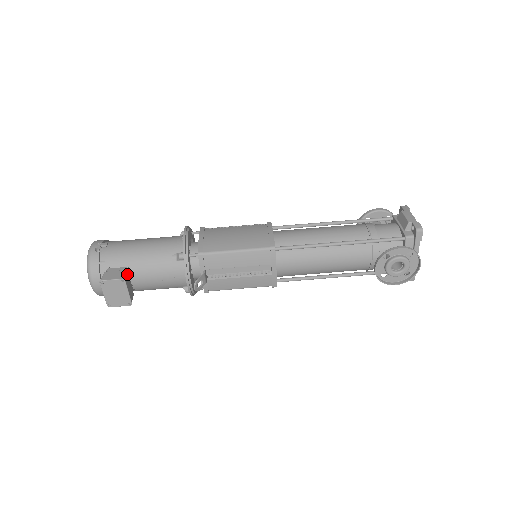
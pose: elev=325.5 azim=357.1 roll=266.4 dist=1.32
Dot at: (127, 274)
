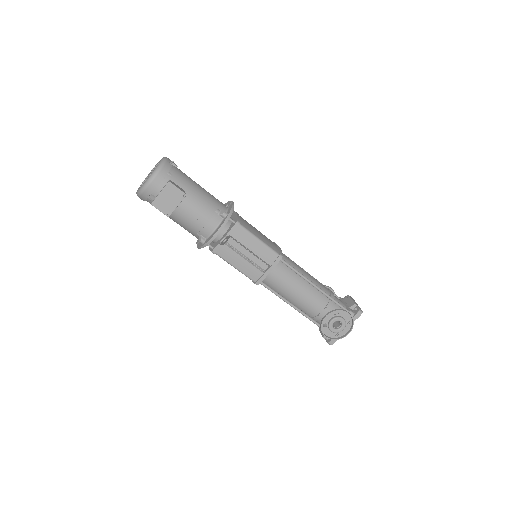
Dot at: occluded
